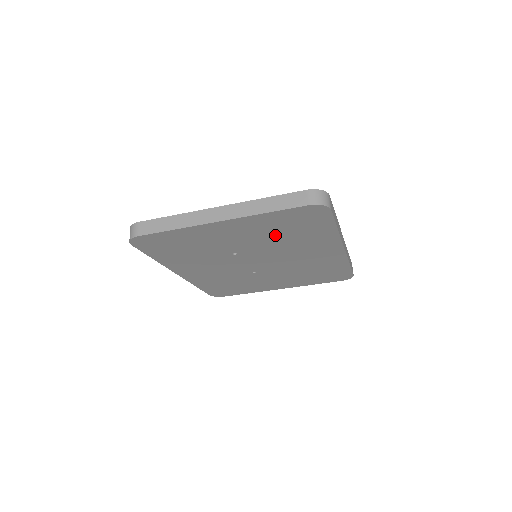
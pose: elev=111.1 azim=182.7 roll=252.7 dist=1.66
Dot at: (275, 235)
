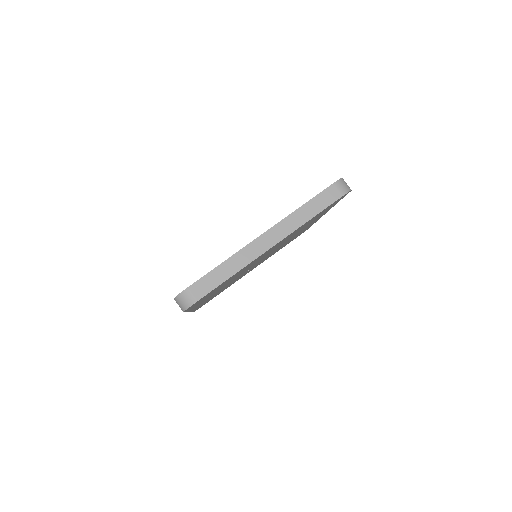
Dot at: occluded
